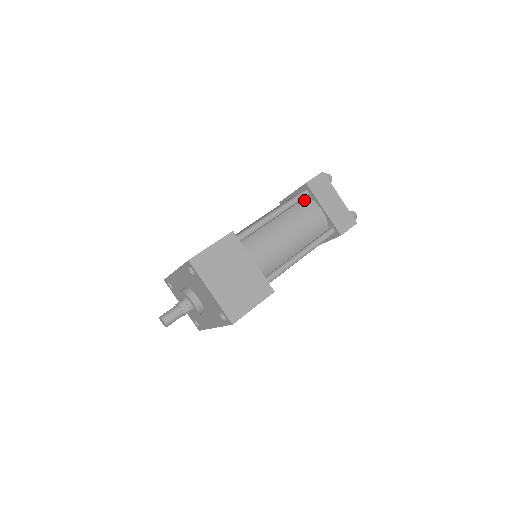
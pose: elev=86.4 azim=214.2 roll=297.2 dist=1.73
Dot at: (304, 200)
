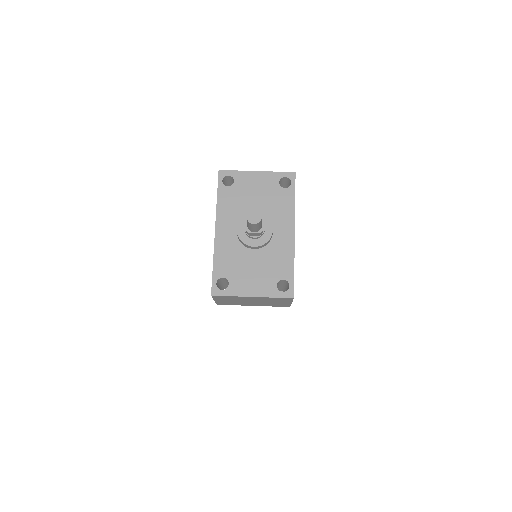
Dot at: occluded
